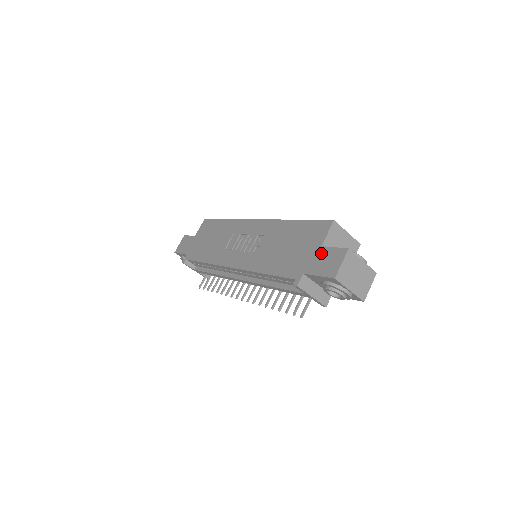
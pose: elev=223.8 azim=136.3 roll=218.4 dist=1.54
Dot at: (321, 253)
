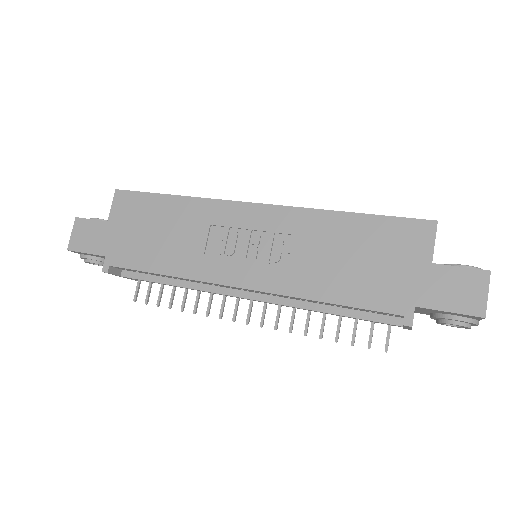
Dot at: (438, 275)
